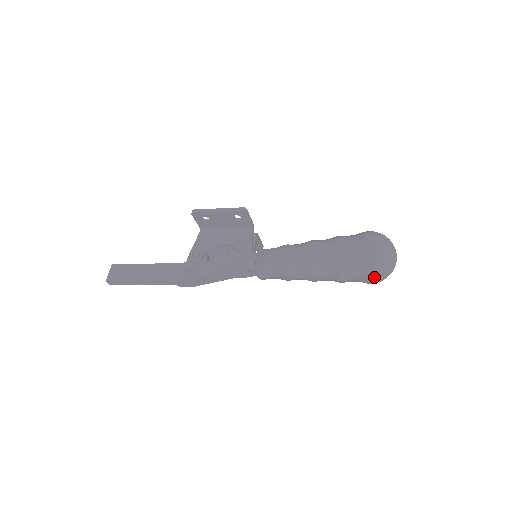
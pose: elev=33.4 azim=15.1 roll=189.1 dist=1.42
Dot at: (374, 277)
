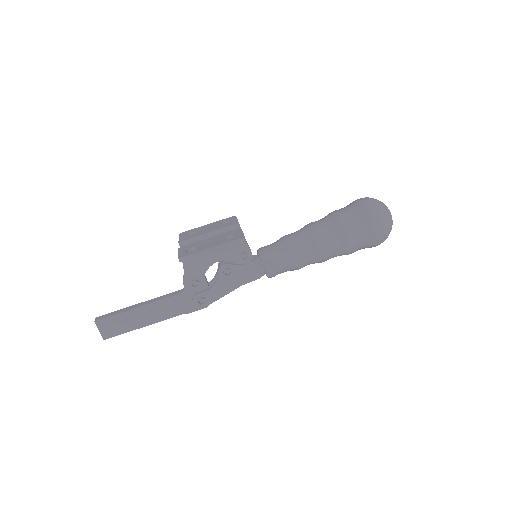
Dot at: occluded
